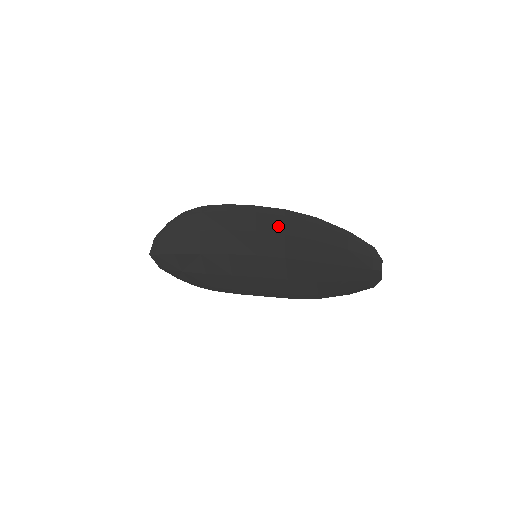
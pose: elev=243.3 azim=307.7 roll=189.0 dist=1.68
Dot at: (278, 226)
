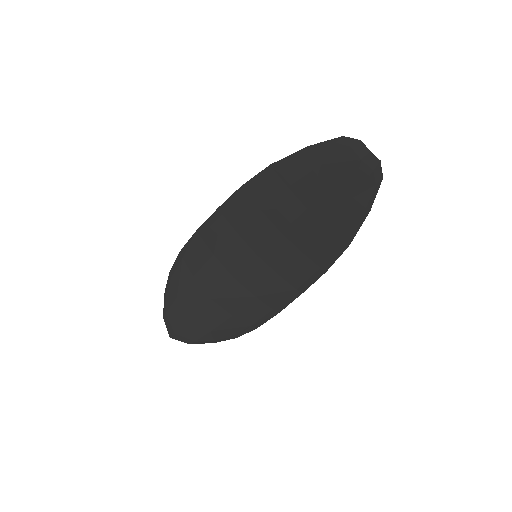
Dot at: (249, 208)
